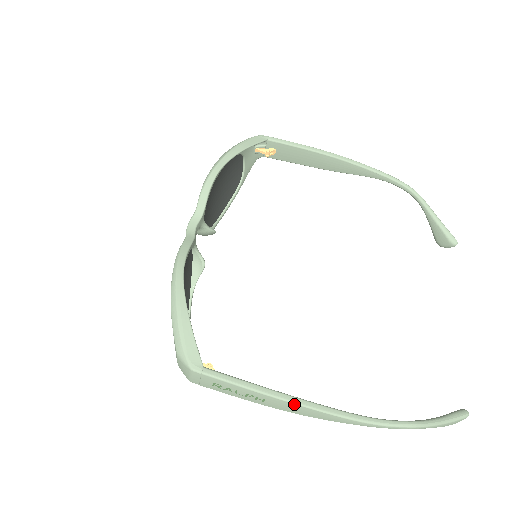
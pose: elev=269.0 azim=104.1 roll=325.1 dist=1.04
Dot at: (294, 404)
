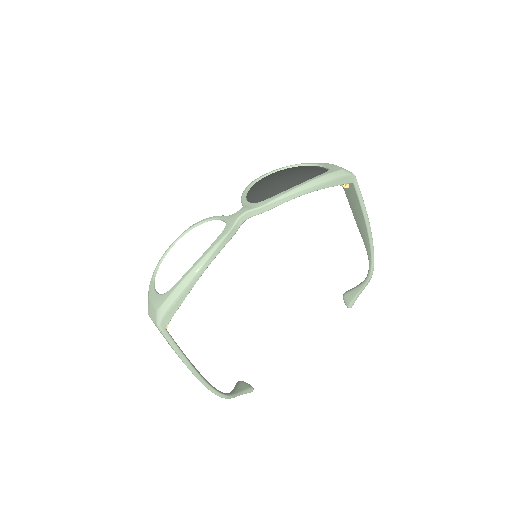
Dot at: (189, 369)
